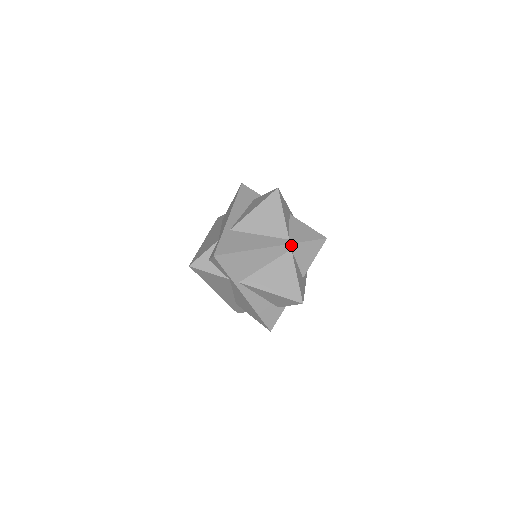
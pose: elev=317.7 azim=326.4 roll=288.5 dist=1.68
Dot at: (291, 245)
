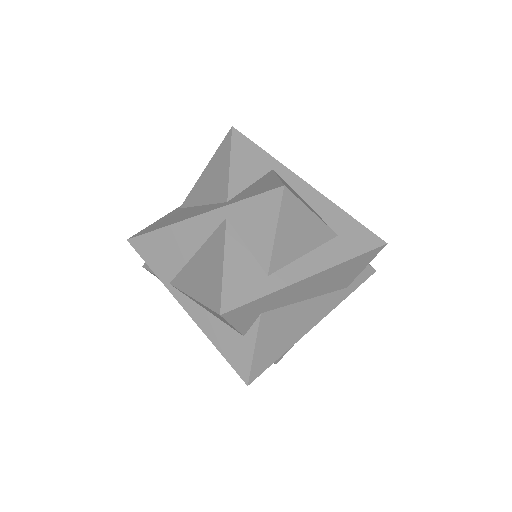
Dot at: (224, 209)
